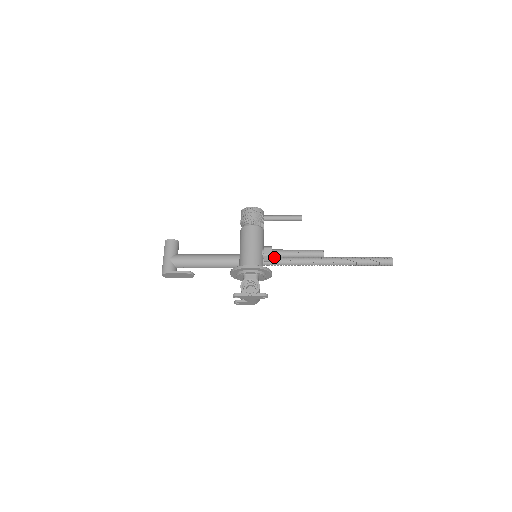
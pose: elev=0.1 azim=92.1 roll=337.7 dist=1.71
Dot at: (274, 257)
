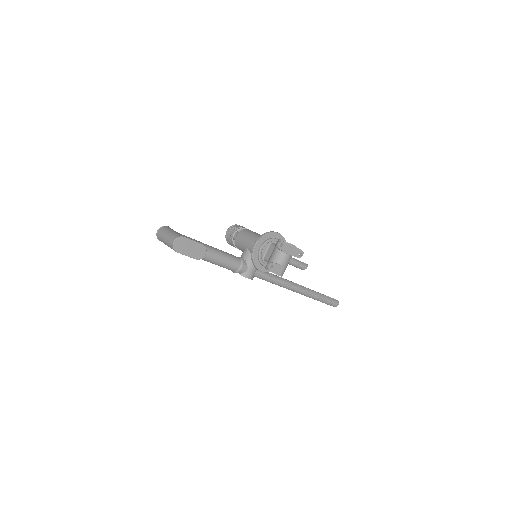
Dot at: occluded
